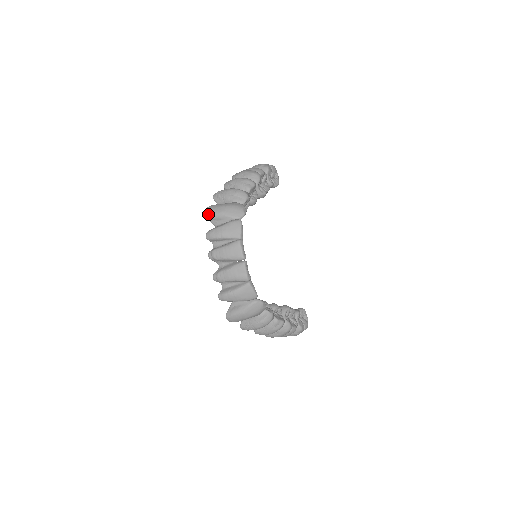
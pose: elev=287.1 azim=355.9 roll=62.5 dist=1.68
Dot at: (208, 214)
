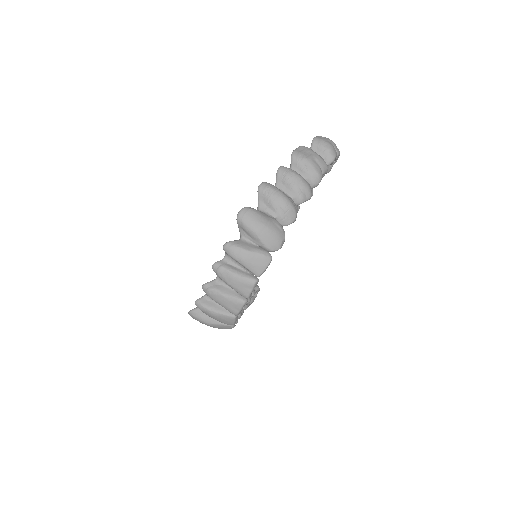
Dot at: (242, 221)
